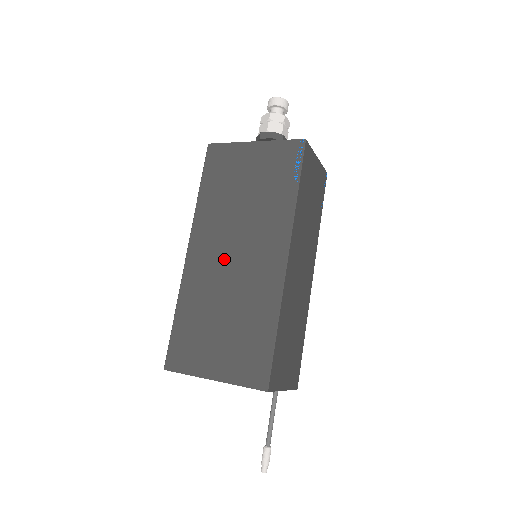
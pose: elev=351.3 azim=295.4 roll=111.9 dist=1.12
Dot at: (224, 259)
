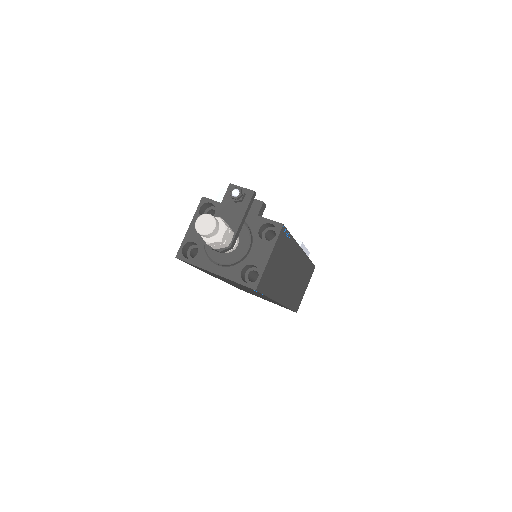
Dot at: occluded
